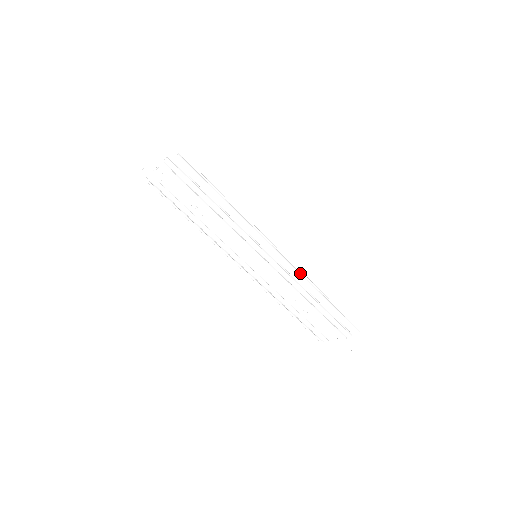
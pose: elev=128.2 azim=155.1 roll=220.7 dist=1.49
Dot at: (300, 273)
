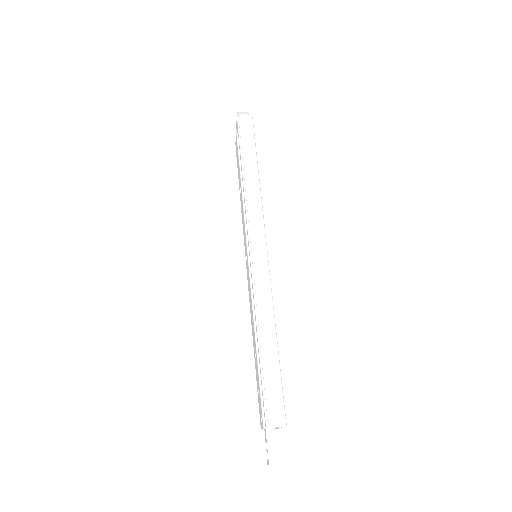
Dot at: (266, 288)
